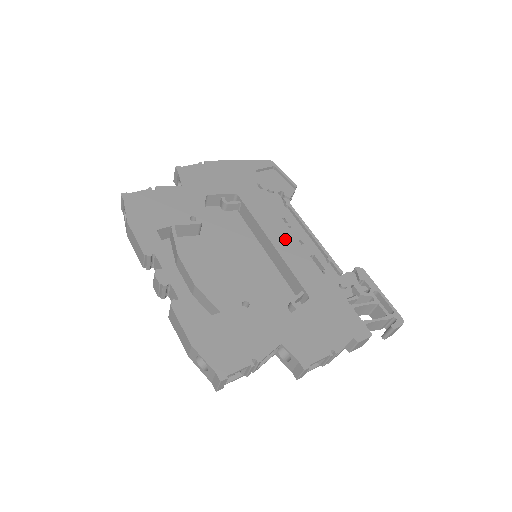
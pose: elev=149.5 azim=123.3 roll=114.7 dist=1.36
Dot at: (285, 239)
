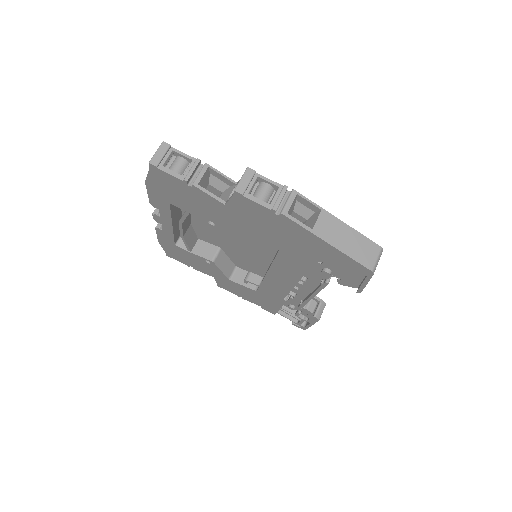
Dot at: (281, 282)
